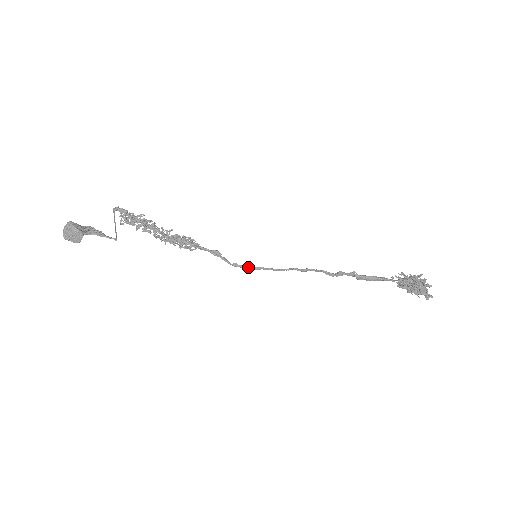
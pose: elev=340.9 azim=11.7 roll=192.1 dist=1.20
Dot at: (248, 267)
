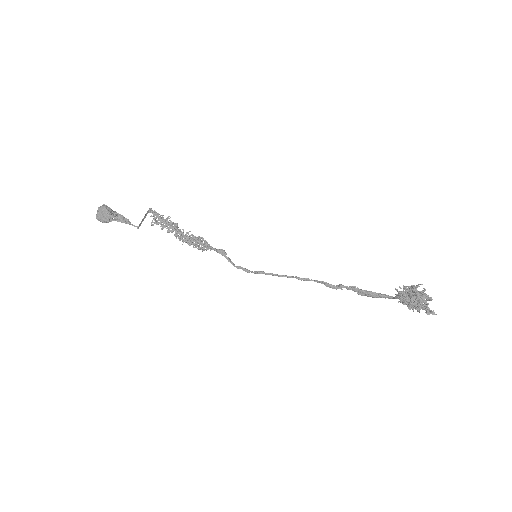
Dot at: occluded
